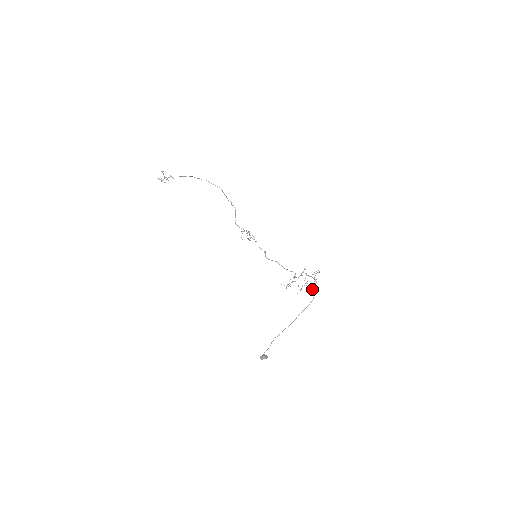
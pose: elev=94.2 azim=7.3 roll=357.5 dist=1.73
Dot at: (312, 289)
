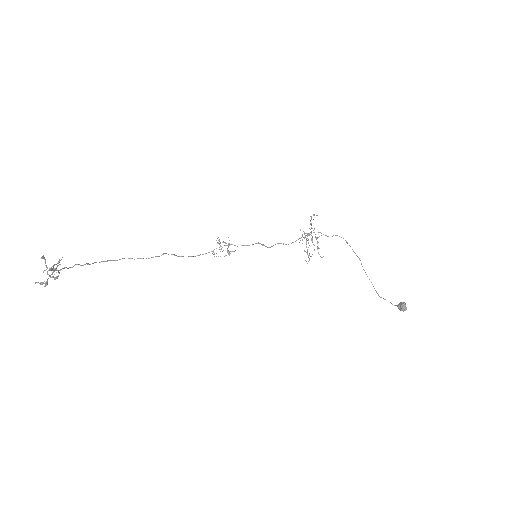
Dot at: (327, 236)
